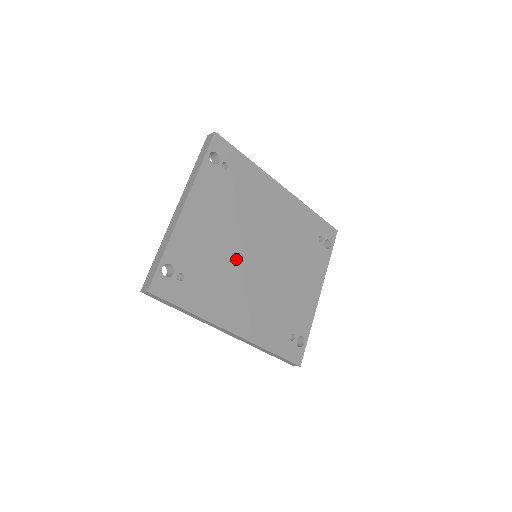
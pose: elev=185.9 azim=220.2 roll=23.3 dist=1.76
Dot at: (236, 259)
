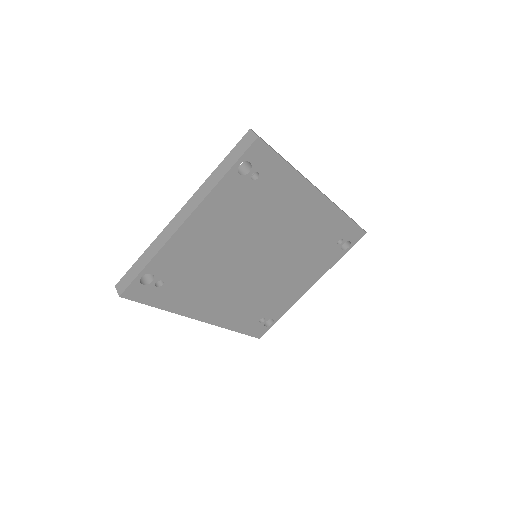
Dot at: (229, 265)
